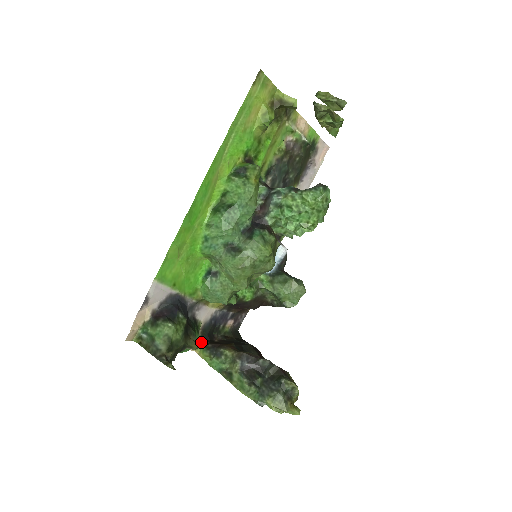
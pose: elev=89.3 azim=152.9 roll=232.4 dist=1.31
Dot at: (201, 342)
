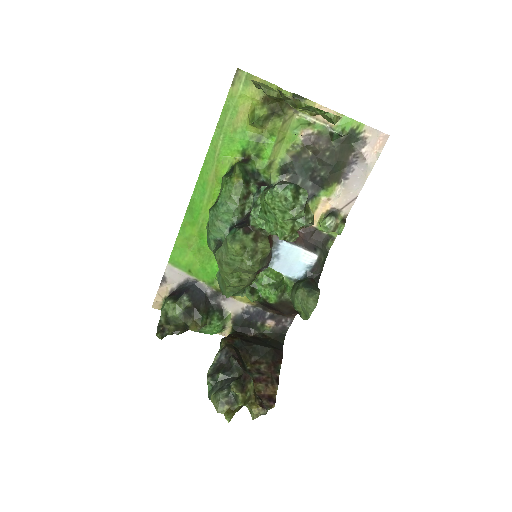
Dot at: (233, 332)
